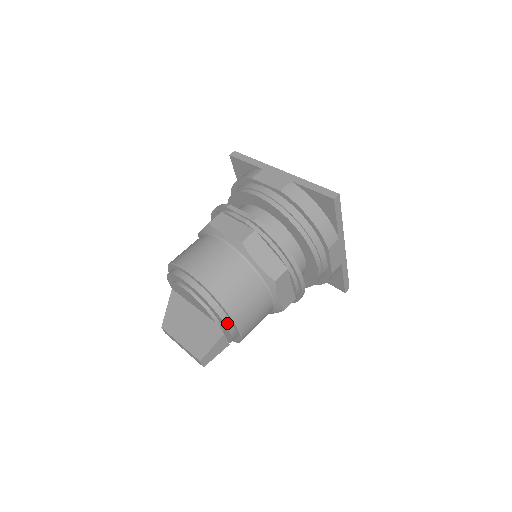
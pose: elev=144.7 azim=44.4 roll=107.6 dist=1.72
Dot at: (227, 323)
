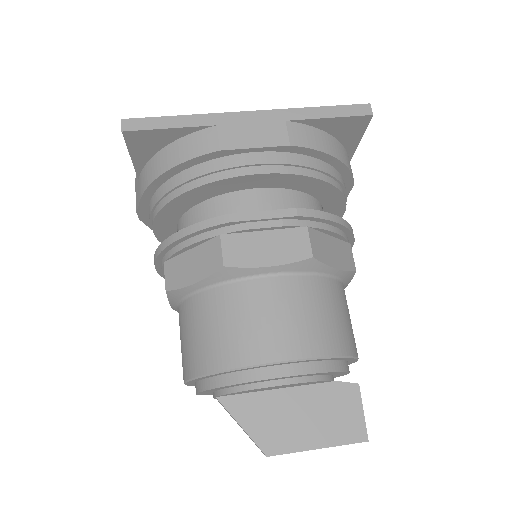
Dot at: occluded
